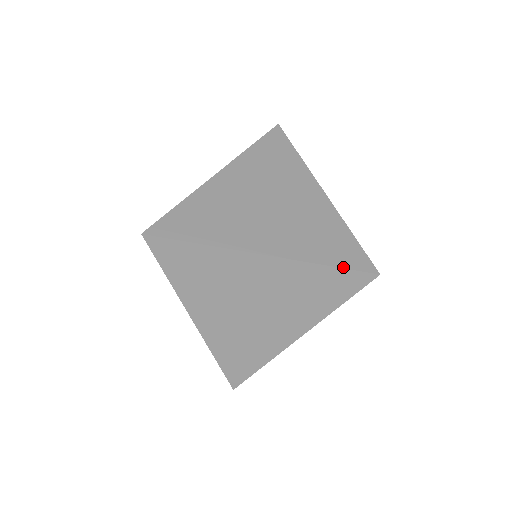
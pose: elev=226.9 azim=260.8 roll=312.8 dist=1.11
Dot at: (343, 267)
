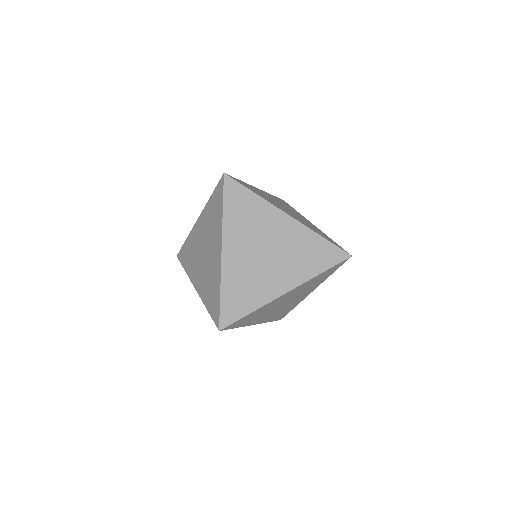
Dot at: (332, 243)
